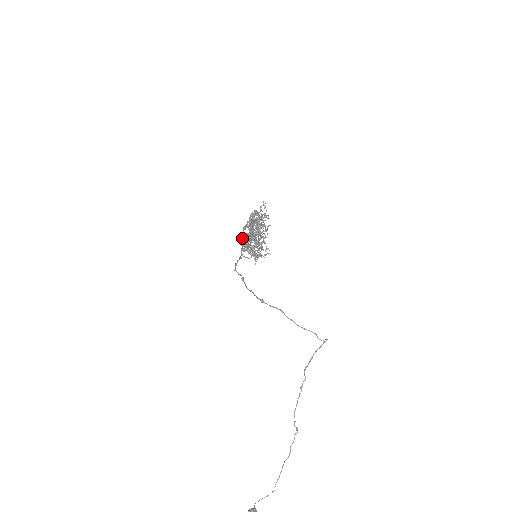
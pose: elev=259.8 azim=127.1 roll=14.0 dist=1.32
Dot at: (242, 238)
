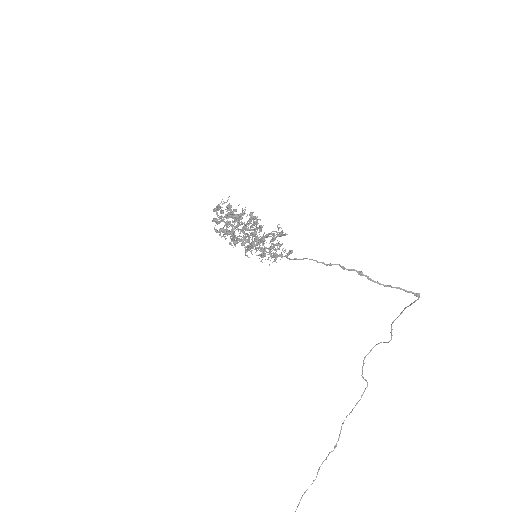
Dot at: (231, 233)
